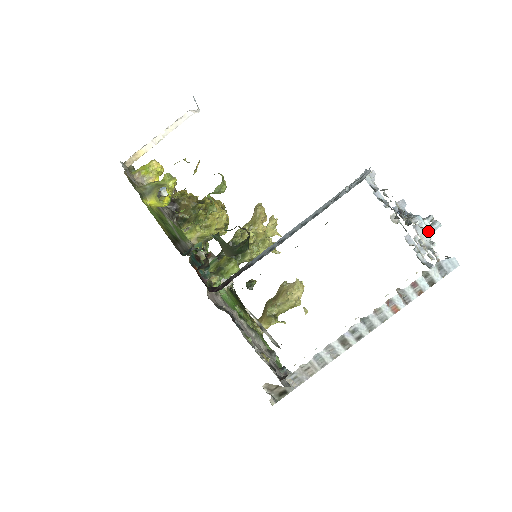
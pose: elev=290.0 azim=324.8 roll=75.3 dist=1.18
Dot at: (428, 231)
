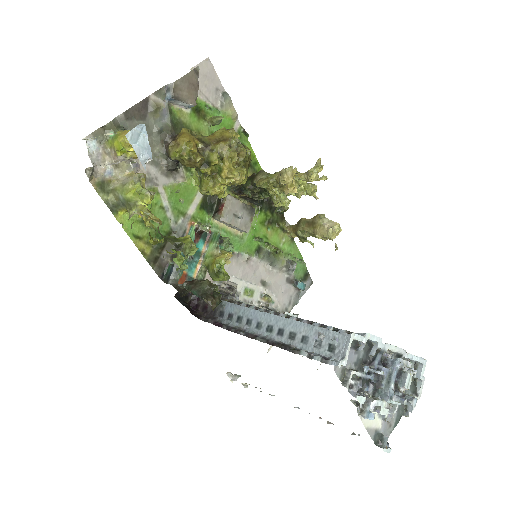
Dot at: (394, 403)
